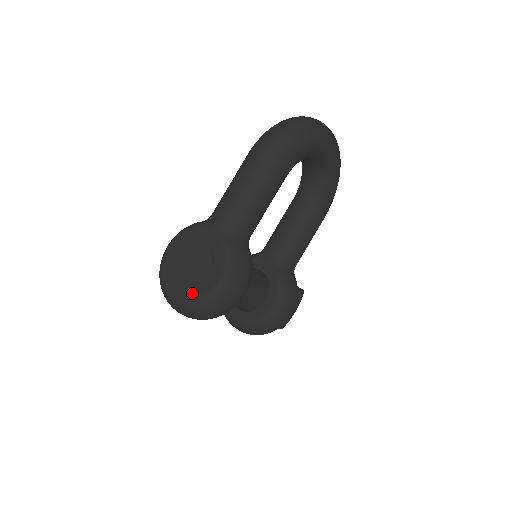
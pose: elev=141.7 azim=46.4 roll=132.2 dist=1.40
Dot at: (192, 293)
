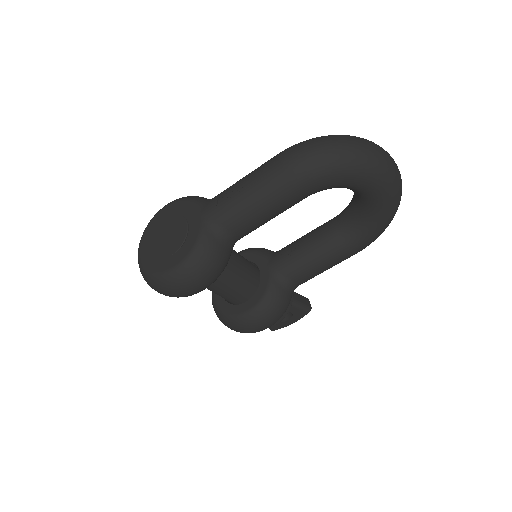
Dot at: (152, 263)
